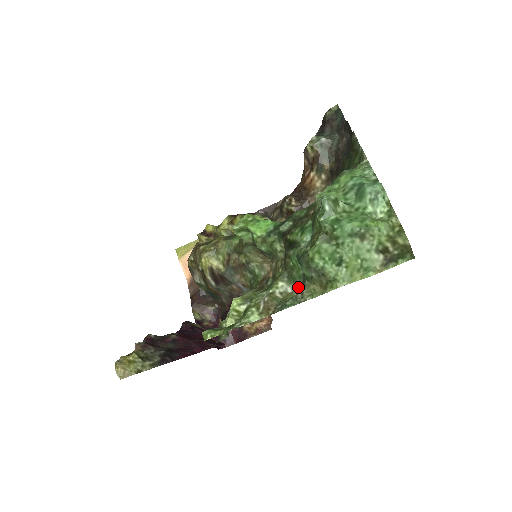
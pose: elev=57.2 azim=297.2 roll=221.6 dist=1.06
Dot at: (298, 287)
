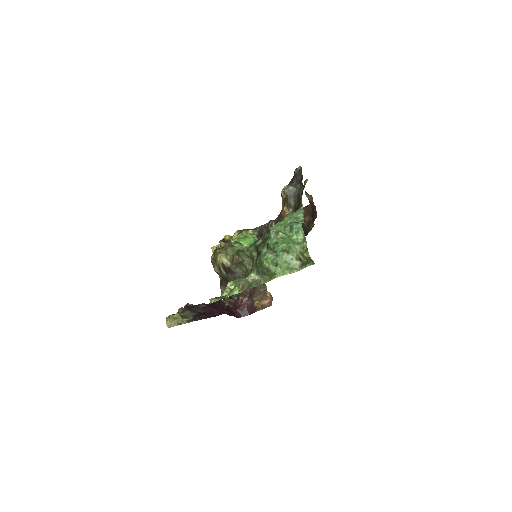
Dot at: (261, 277)
